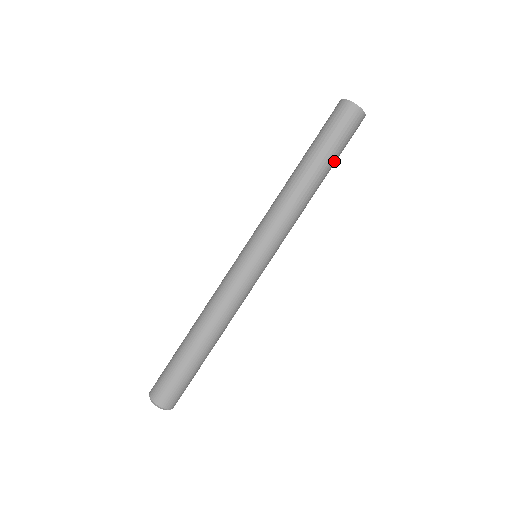
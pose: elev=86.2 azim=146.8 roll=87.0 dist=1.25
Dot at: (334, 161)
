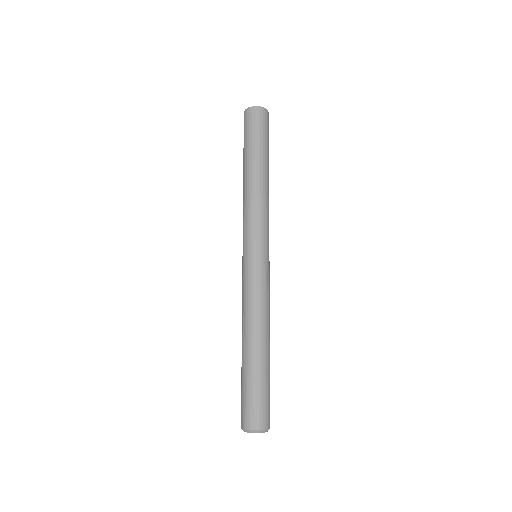
Dot at: (267, 152)
